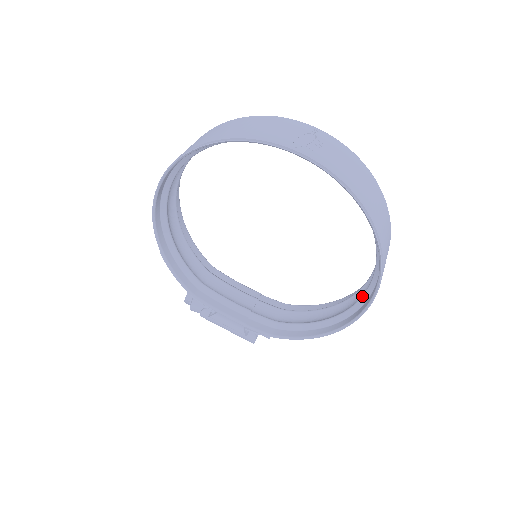
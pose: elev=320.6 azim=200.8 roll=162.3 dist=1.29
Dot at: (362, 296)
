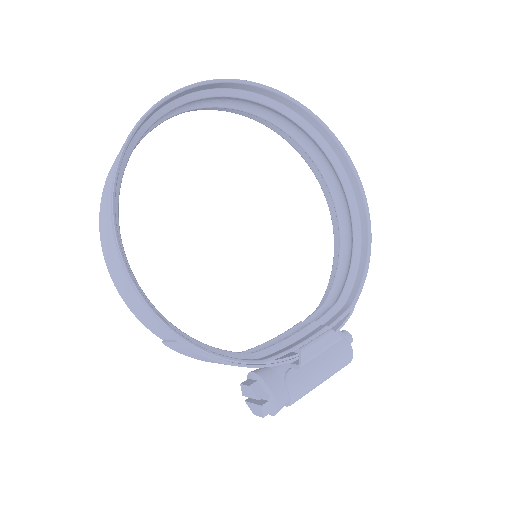
Dot at: (343, 185)
